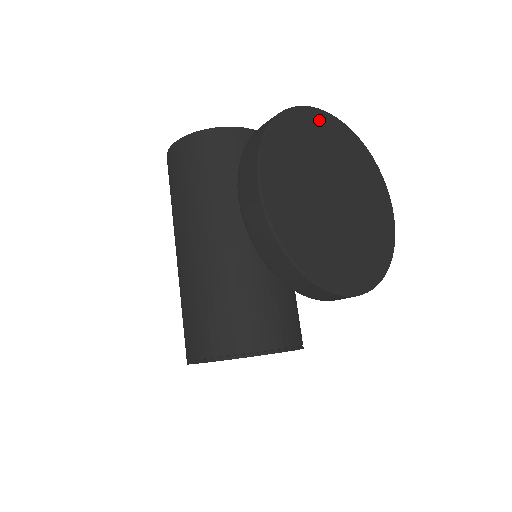
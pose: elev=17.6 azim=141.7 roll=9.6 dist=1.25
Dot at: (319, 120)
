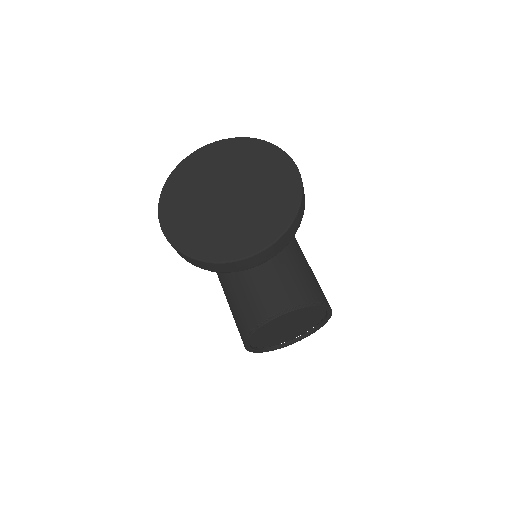
Dot at: (206, 153)
